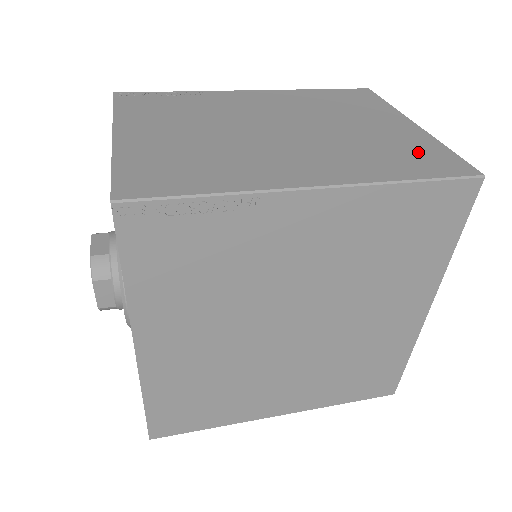
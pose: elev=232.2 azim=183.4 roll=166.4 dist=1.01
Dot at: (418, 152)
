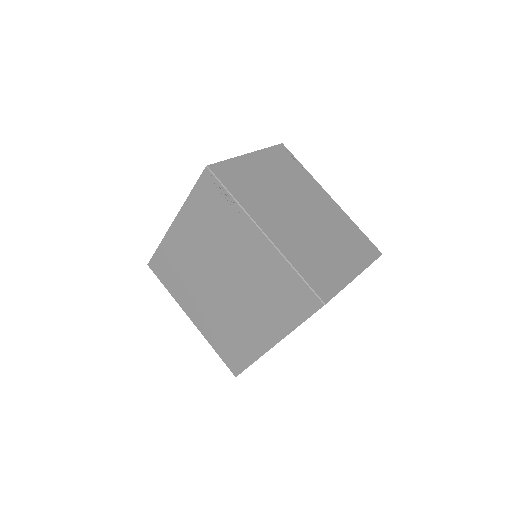
Dot at: (326, 275)
